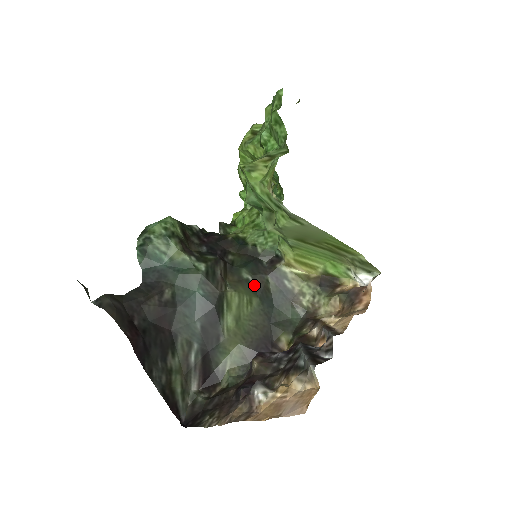
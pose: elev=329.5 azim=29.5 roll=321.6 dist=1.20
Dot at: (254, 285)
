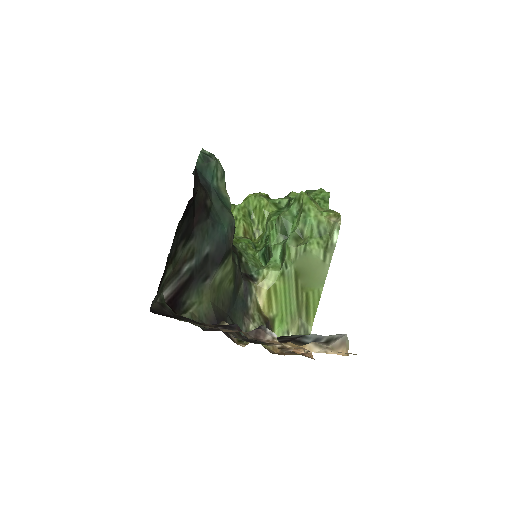
Dot at: (236, 275)
